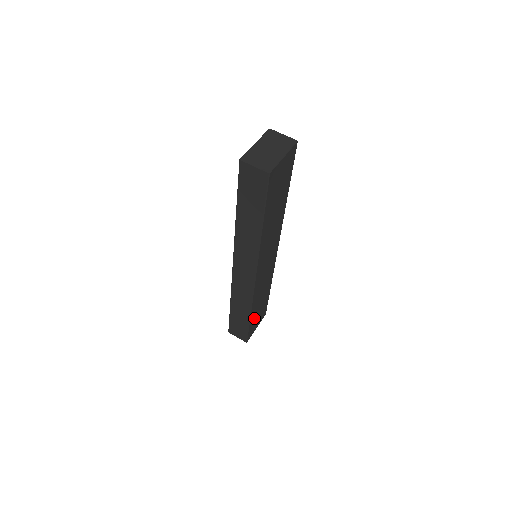
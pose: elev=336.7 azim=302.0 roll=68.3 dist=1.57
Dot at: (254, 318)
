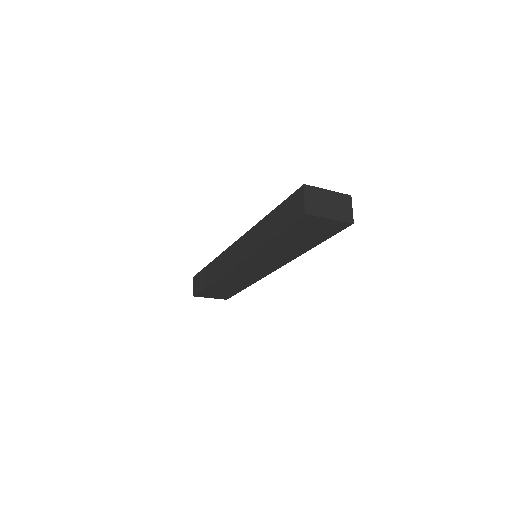
Dot at: (213, 289)
